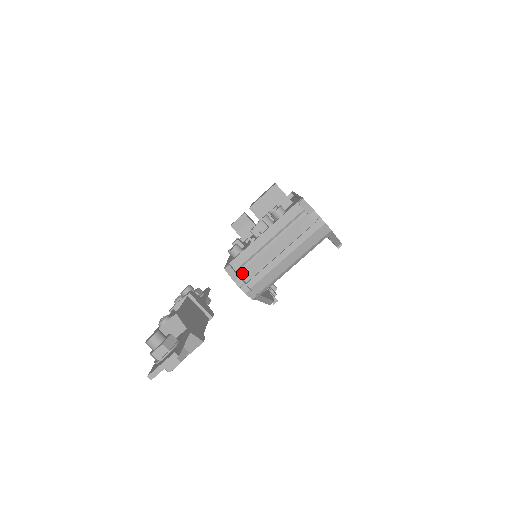
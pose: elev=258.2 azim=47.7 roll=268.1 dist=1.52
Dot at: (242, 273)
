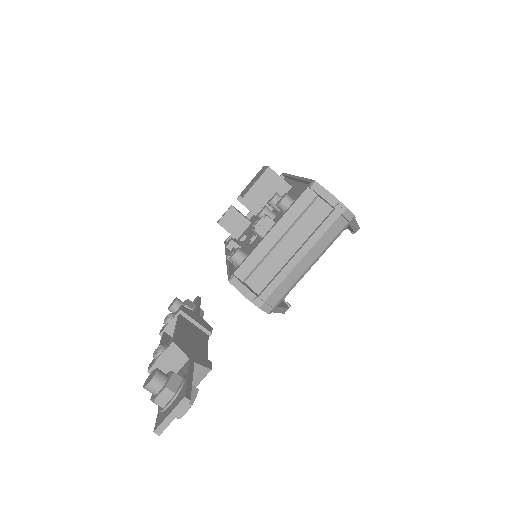
Dot at: (251, 283)
